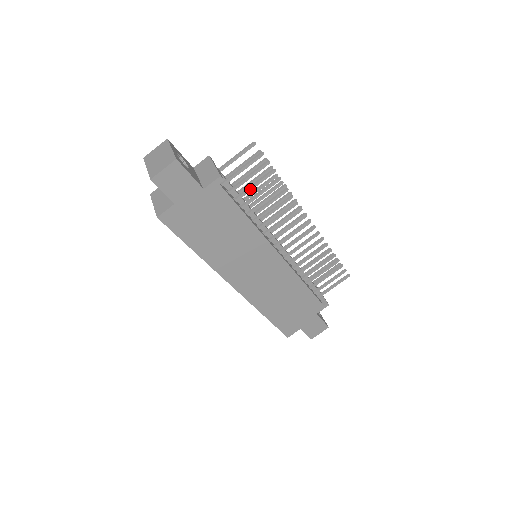
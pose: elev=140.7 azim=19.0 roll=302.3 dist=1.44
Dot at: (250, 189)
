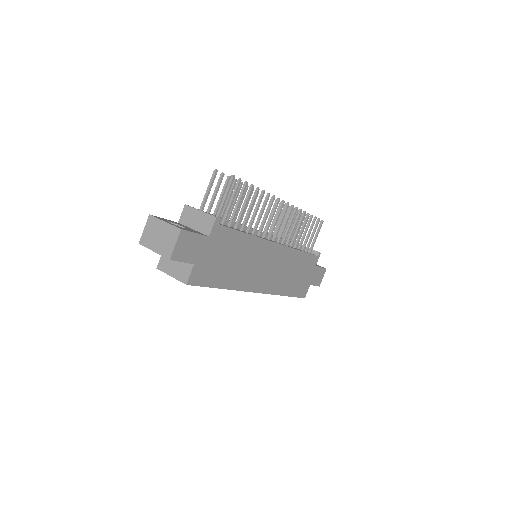
Dot at: (236, 210)
